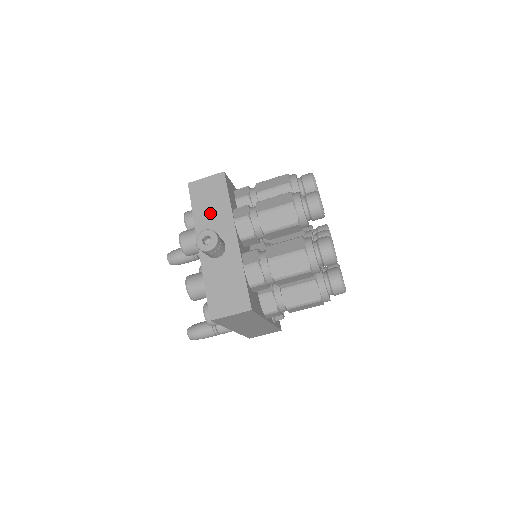
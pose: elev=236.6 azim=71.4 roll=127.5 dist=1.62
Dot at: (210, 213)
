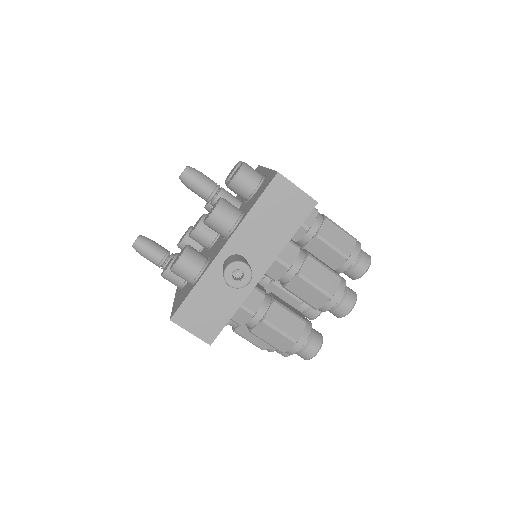
Dot at: (265, 228)
